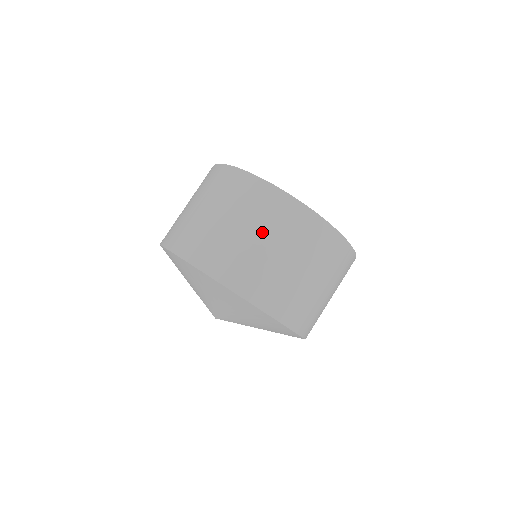
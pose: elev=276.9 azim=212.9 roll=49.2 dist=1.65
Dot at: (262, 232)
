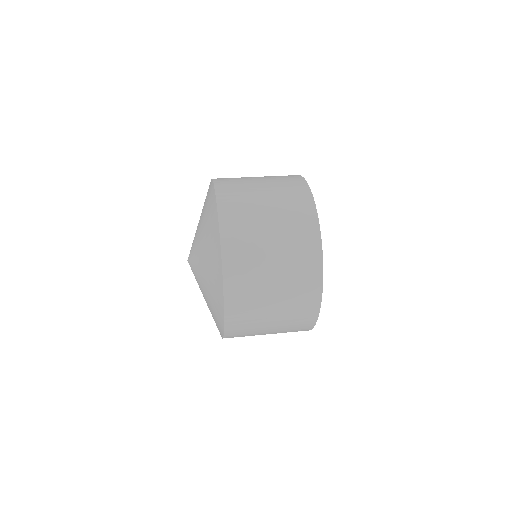
Dot at: occluded
